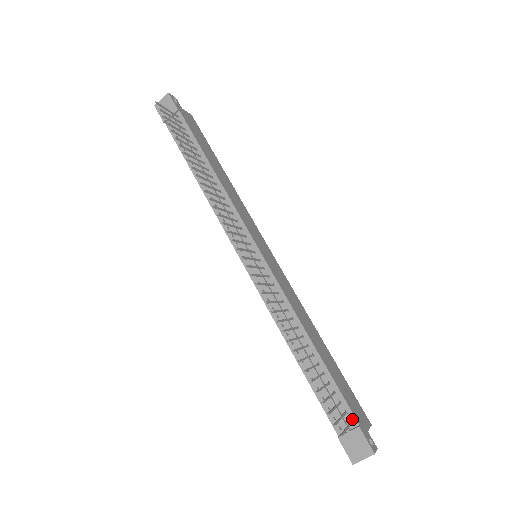
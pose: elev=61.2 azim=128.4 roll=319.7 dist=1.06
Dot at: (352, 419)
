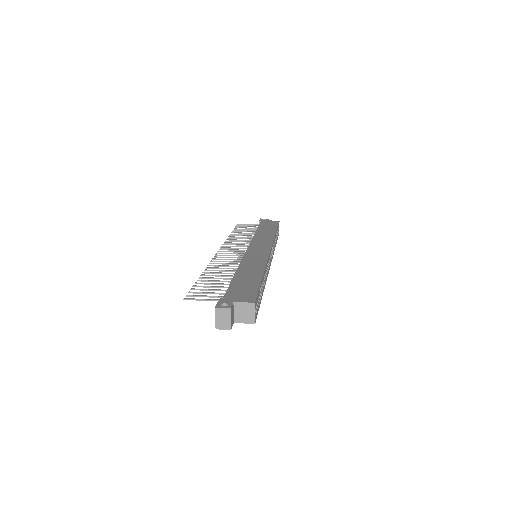
Dot at: occluded
